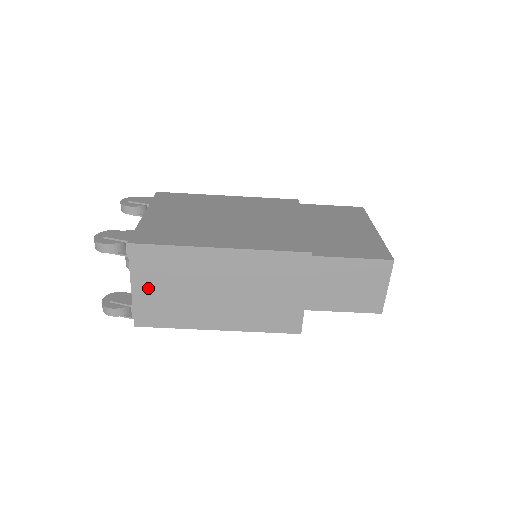
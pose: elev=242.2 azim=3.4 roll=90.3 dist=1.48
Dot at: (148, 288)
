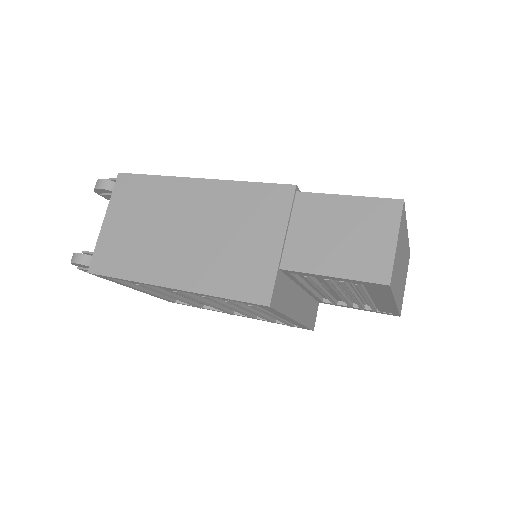
Dot at: (118, 224)
